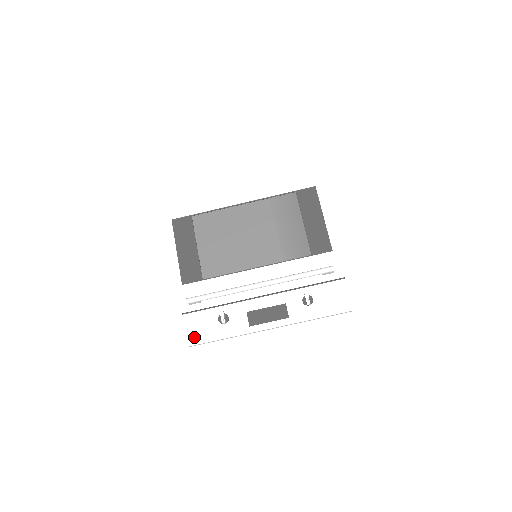
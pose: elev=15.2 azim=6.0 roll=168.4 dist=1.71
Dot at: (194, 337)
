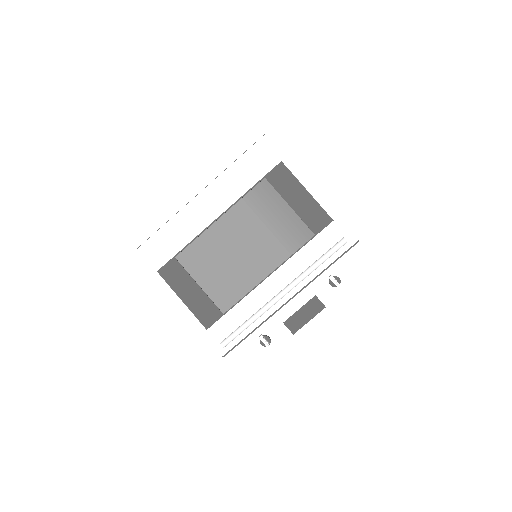
Dot at: (247, 372)
